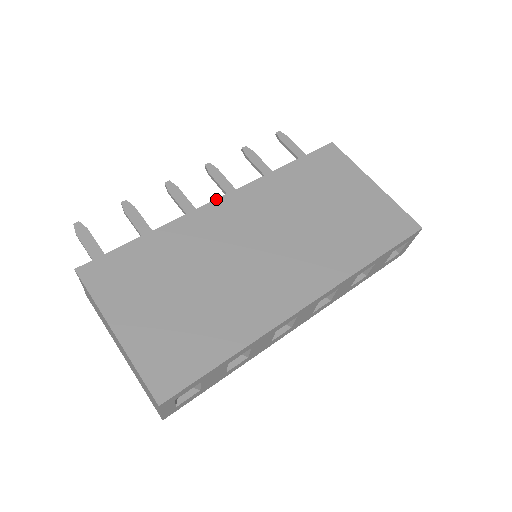
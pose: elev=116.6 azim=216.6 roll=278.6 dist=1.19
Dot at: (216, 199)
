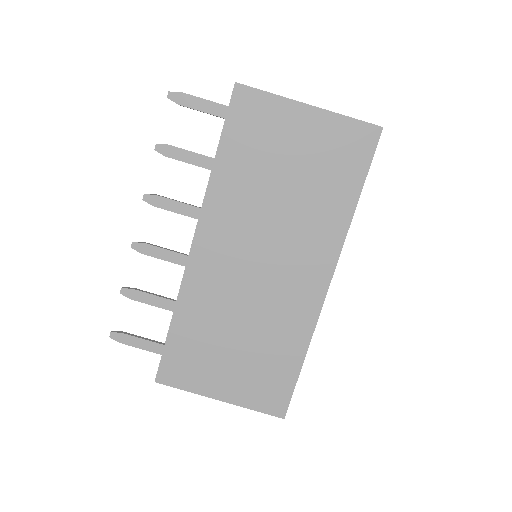
Dot at: (190, 248)
